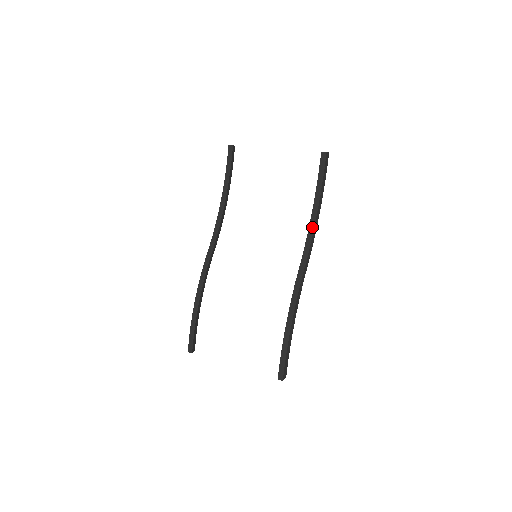
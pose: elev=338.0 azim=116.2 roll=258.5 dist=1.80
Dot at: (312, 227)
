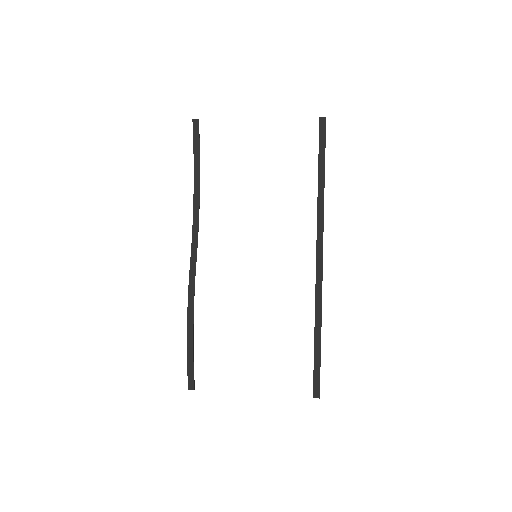
Dot at: (321, 211)
